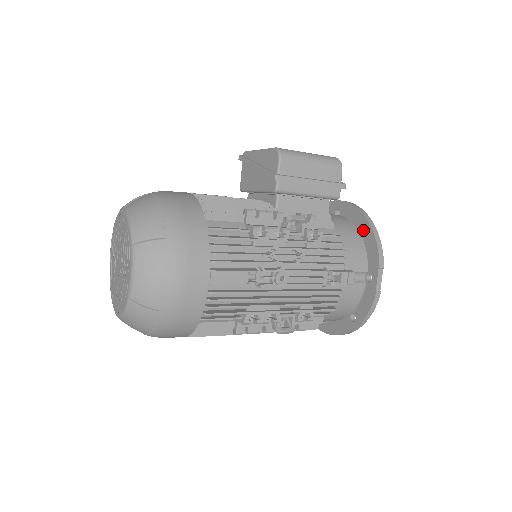
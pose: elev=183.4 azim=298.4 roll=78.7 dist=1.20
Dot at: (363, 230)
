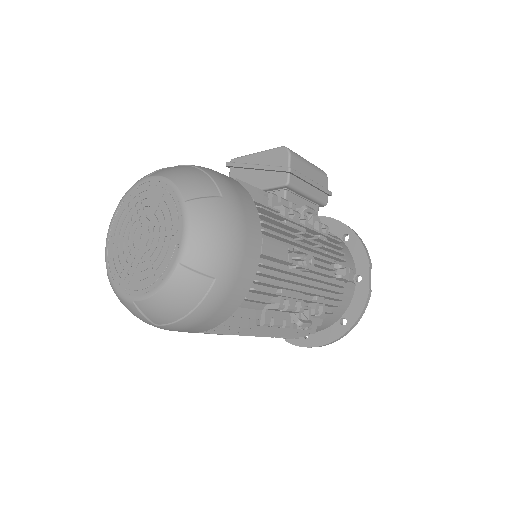
Dot at: (343, 238)
